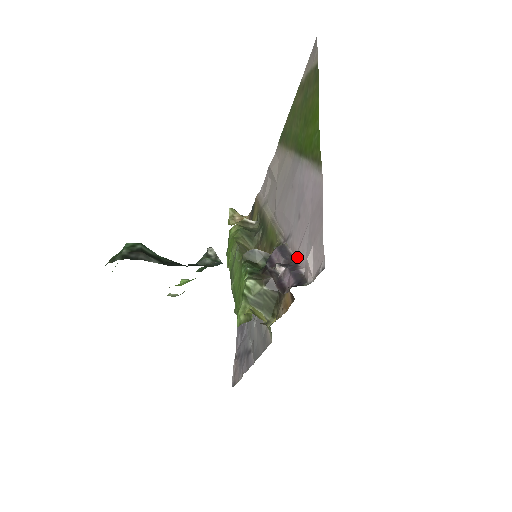
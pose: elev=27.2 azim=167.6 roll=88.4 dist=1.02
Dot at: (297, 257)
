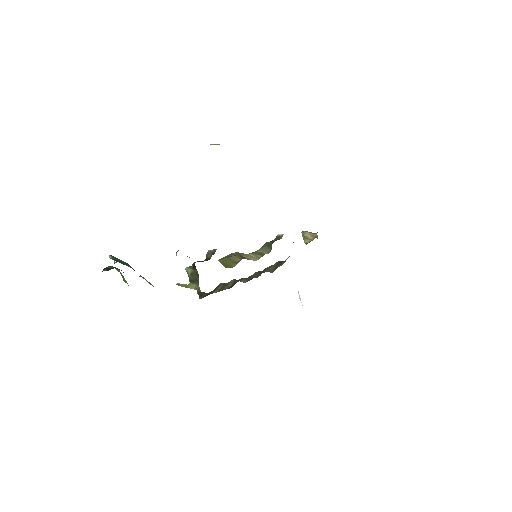
Dot at: occluded
